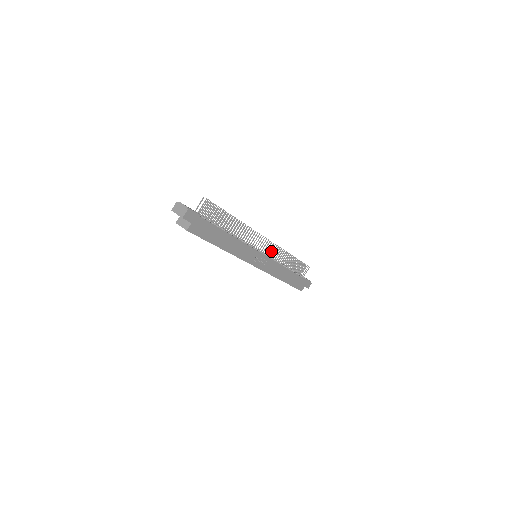
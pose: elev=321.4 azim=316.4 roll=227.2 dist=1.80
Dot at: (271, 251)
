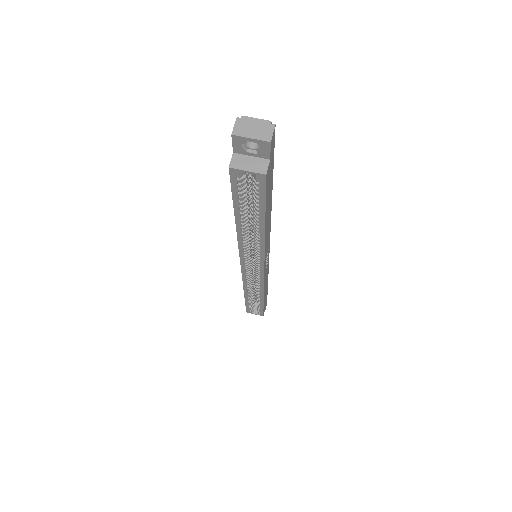
Dot at: occluded
